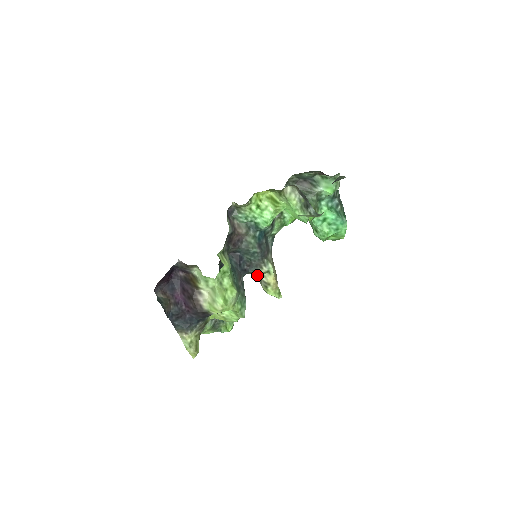
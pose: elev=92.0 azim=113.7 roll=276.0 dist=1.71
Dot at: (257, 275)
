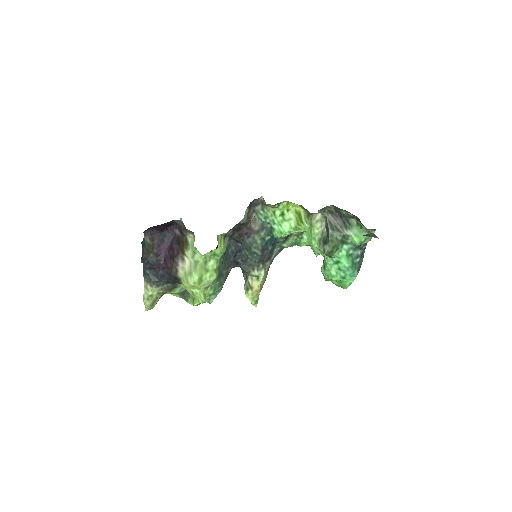
Dot at: (246, 273)
